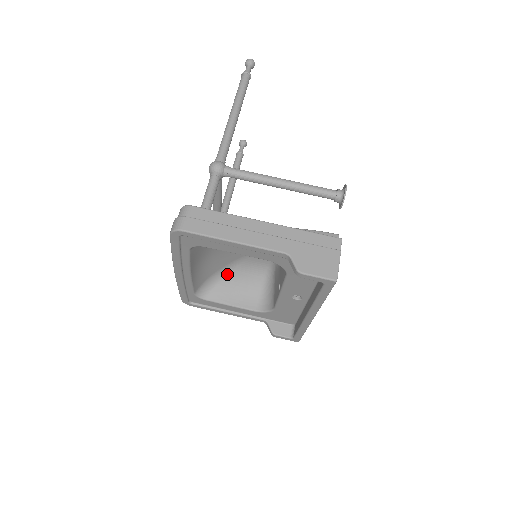
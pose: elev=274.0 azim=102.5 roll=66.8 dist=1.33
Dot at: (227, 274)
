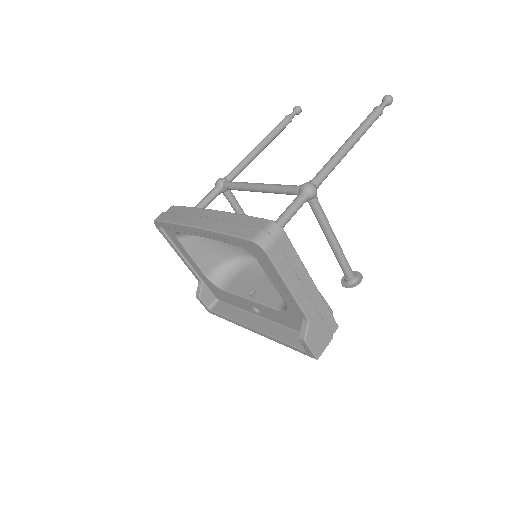
Dot at: occluded
